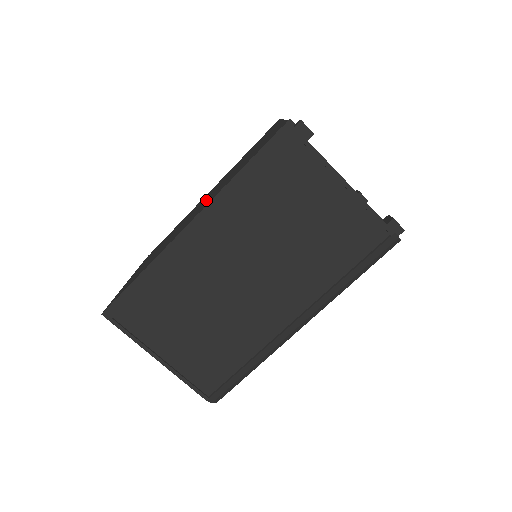
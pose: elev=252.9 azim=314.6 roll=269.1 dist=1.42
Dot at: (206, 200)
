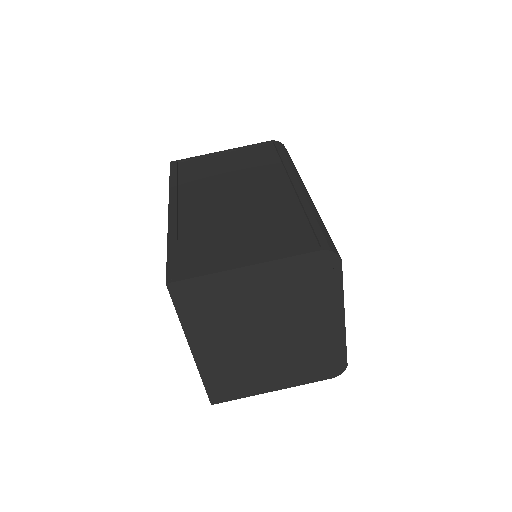
Dot at: occluded
